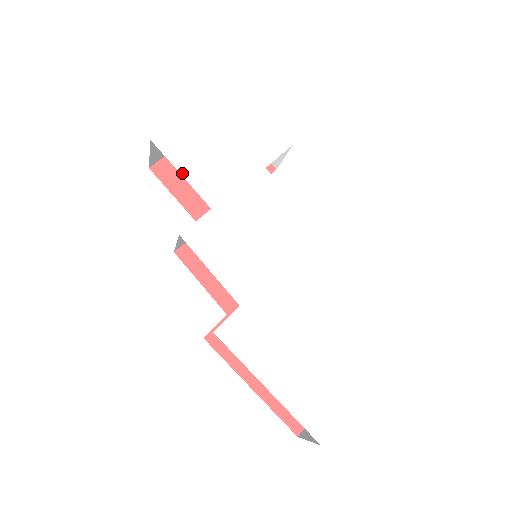
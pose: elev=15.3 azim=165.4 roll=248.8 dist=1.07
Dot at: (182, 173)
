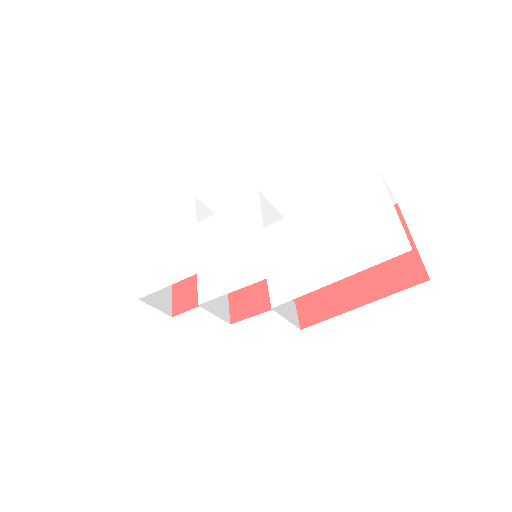
Dot at: (167, 286)
